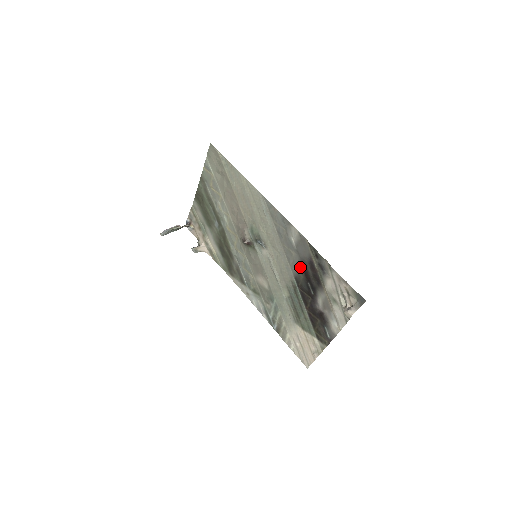
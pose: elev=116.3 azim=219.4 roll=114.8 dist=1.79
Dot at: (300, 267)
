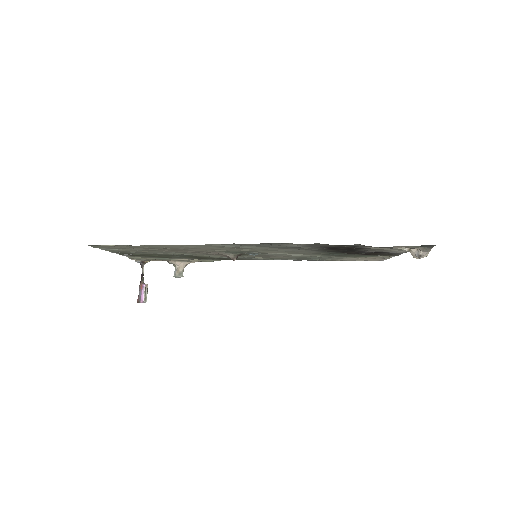
Dot at: (324, 249)
